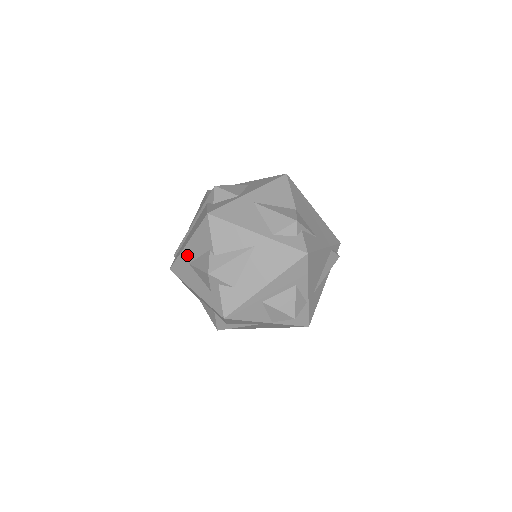
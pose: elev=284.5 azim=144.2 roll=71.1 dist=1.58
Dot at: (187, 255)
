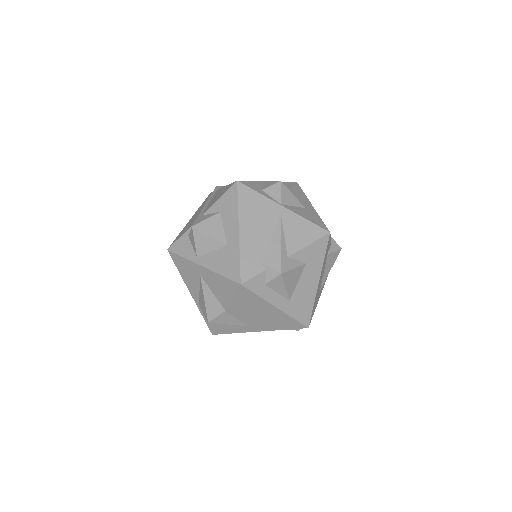
Dot at: occluded
